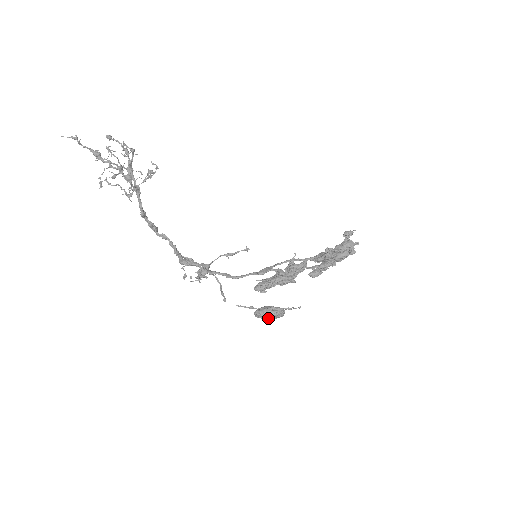
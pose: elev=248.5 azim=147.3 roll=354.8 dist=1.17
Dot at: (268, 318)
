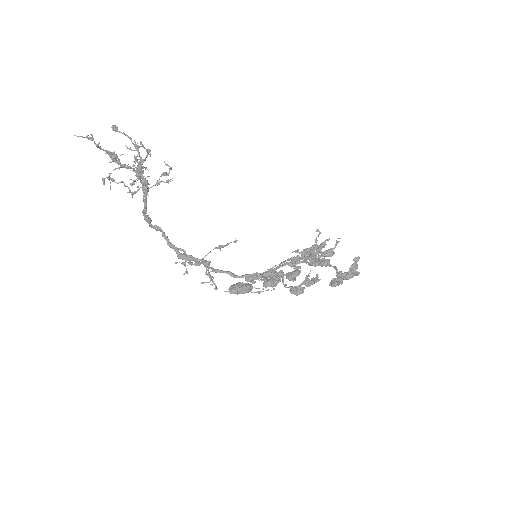
Dot at: occluded
